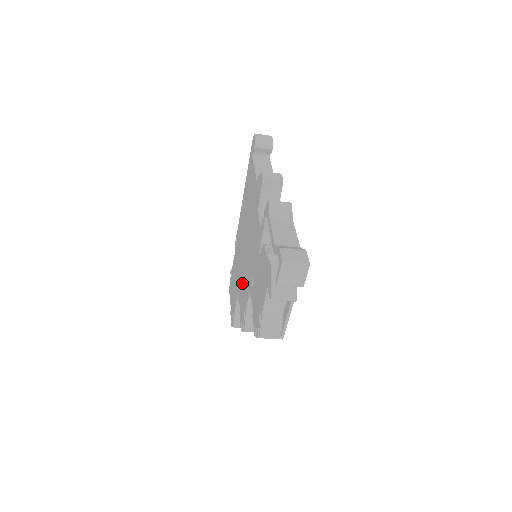
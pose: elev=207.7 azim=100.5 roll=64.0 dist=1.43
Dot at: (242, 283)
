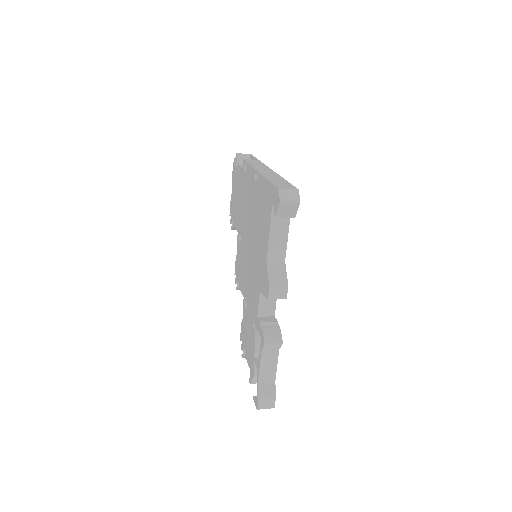
Dot at: (241, 252)
